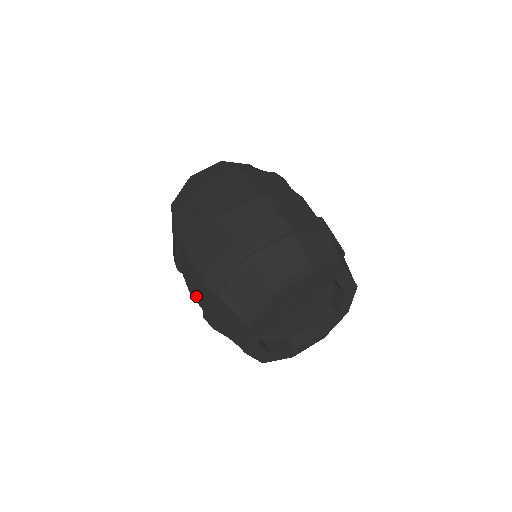
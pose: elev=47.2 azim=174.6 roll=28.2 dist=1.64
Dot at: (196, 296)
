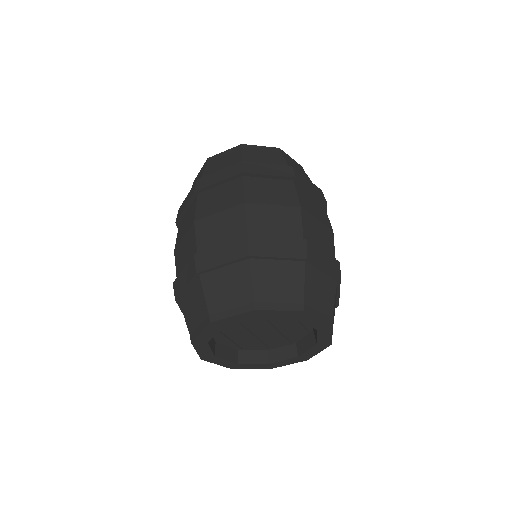
Dot at: (204, 232)
